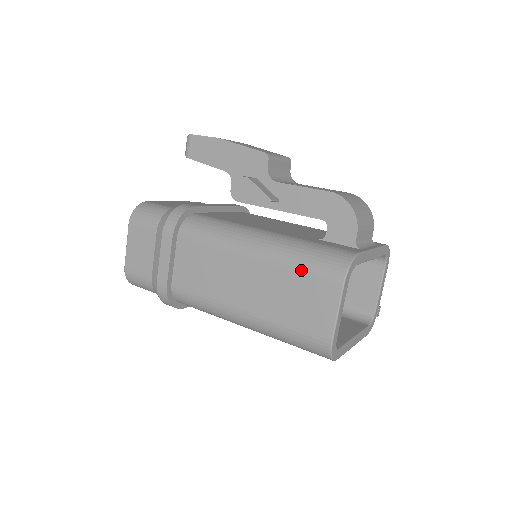
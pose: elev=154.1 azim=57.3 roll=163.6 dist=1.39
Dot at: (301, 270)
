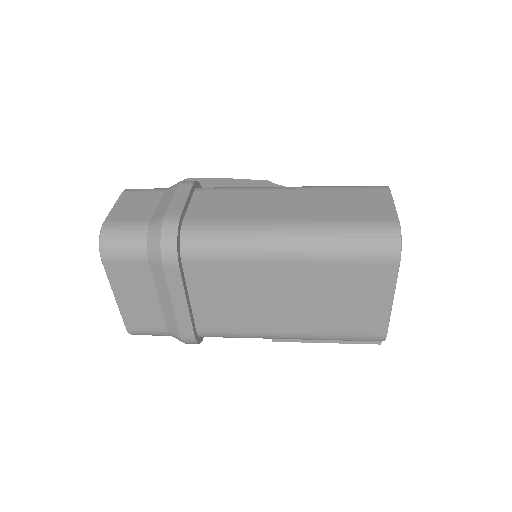
Dot at: (345, 188)
